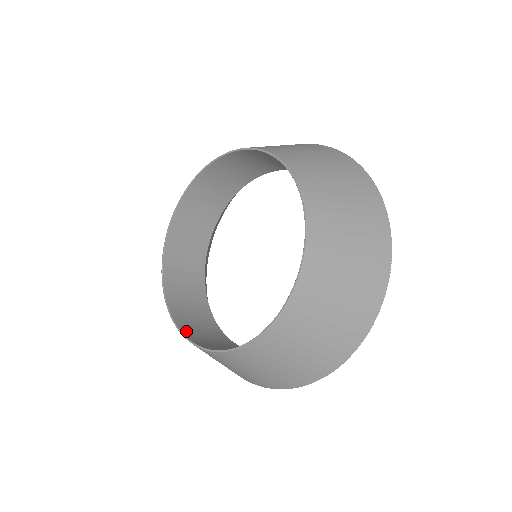
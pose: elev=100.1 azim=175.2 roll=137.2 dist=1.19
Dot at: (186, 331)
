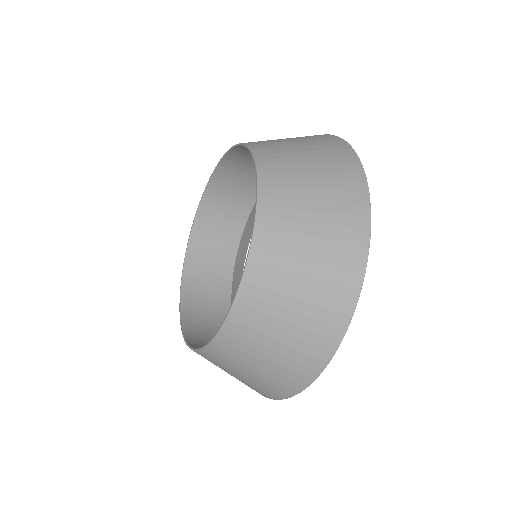
Dot at: (195, 345)
